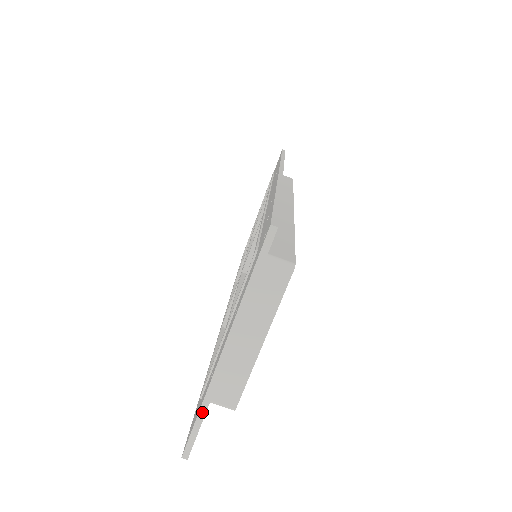
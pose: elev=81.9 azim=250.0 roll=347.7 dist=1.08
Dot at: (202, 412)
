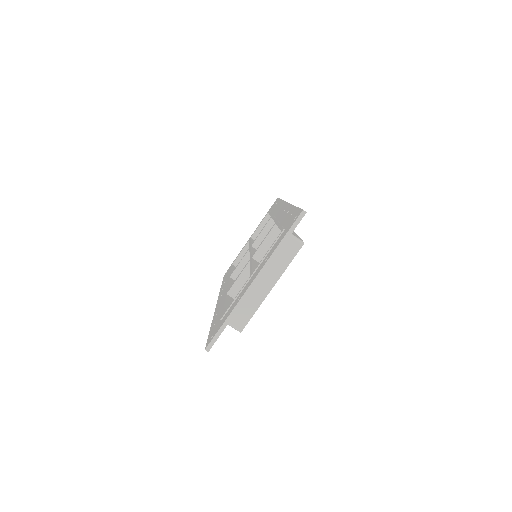
Dot at: (229, 319)
